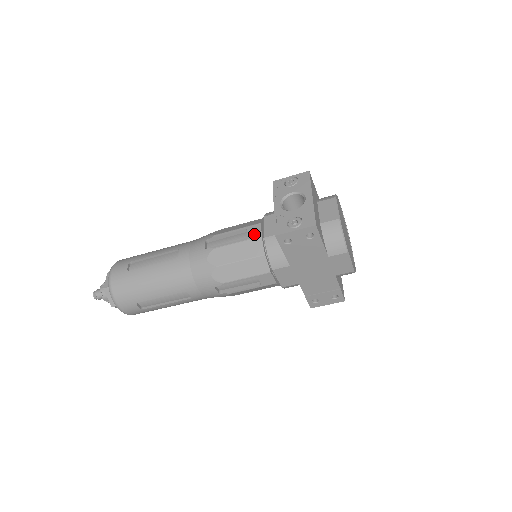
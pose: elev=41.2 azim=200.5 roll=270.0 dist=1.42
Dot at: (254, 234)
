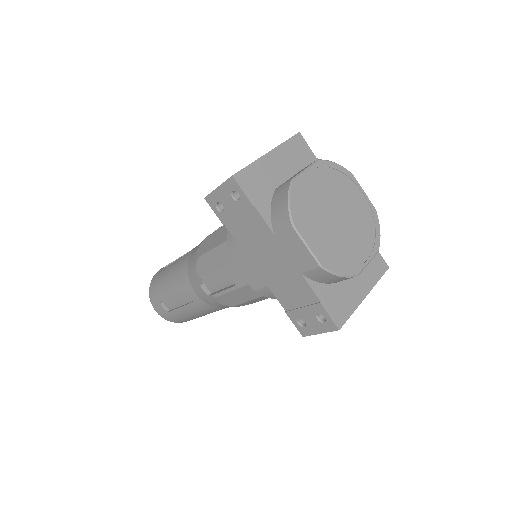
Dot at: occluded
